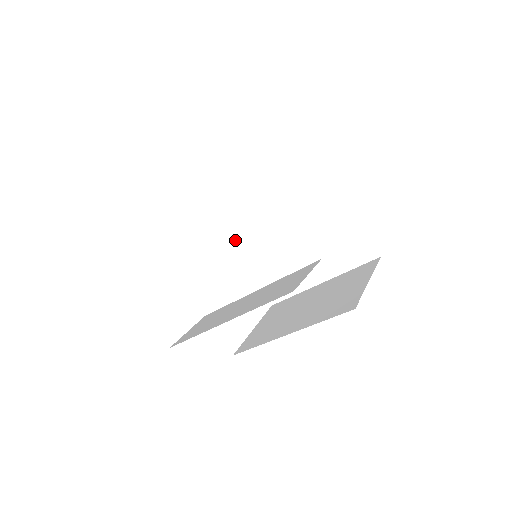
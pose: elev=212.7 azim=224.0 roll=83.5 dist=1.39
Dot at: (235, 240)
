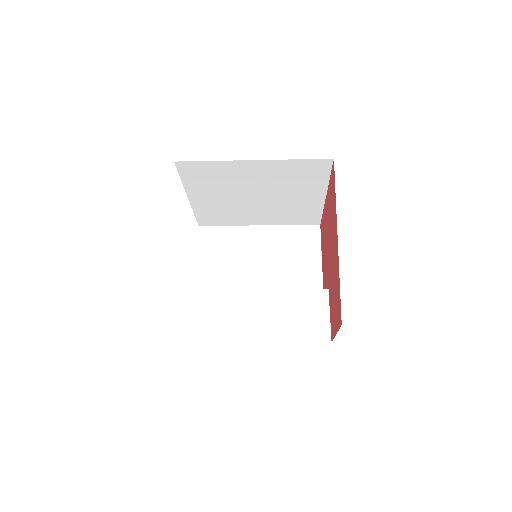
Dot at: (194, 189)
